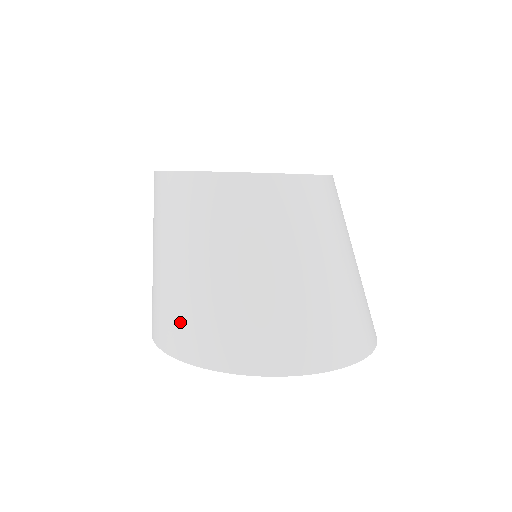
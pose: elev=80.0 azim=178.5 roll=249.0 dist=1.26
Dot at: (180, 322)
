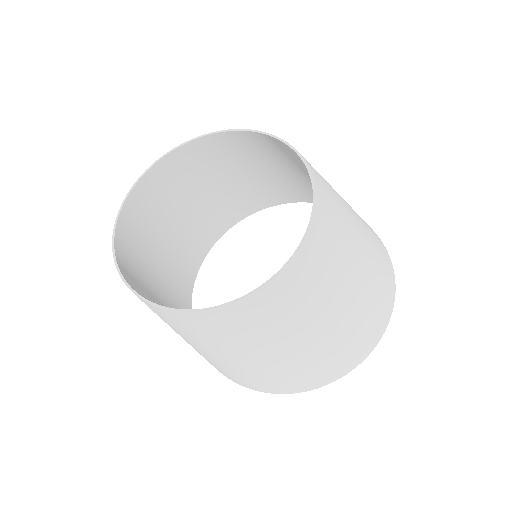
Dot at: (246, 379)
